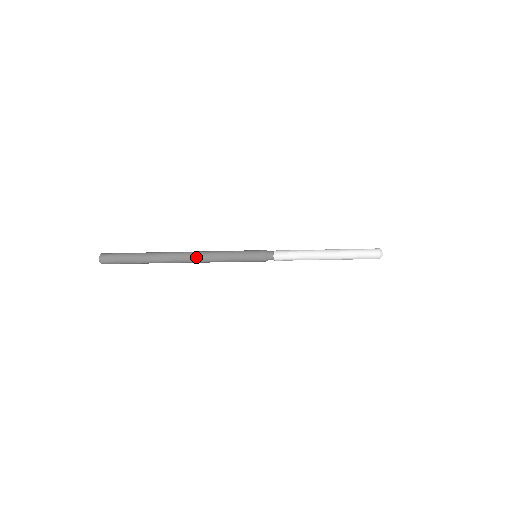
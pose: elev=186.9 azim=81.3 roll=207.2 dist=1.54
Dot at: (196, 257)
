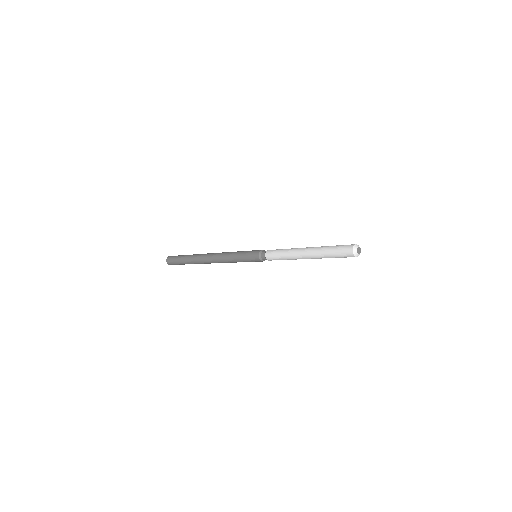
Dot at: (215, 258)
